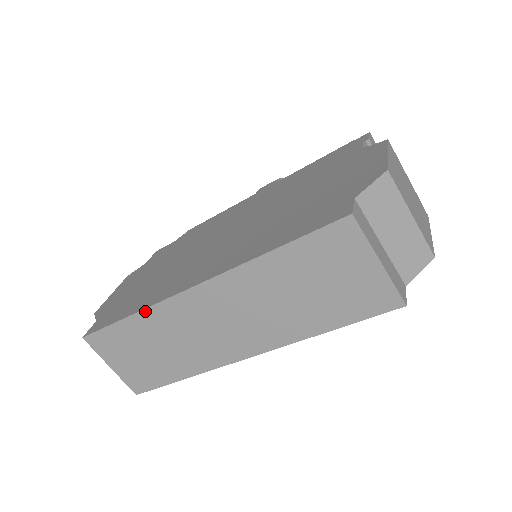
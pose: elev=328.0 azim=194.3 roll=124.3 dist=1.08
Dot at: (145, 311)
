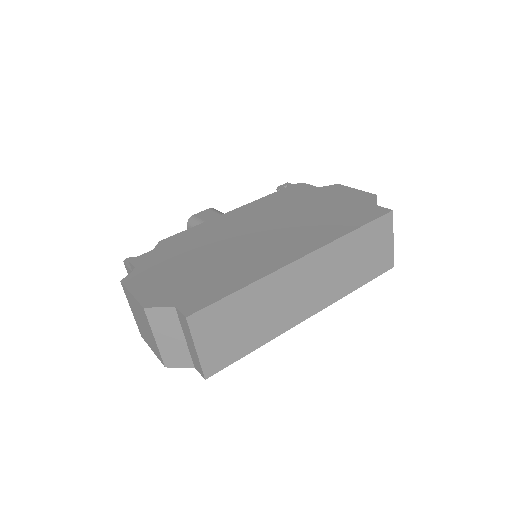
Dot at: (260, 281)
